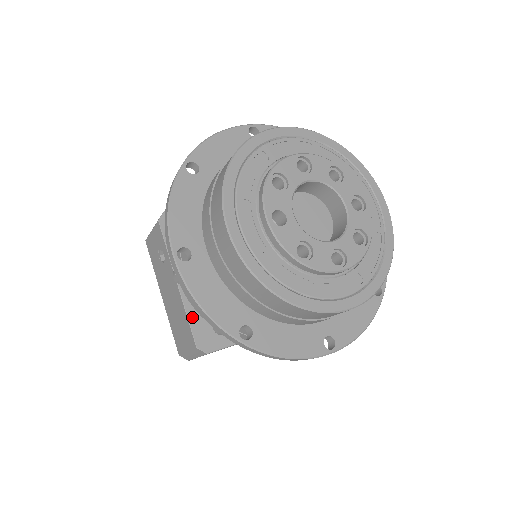
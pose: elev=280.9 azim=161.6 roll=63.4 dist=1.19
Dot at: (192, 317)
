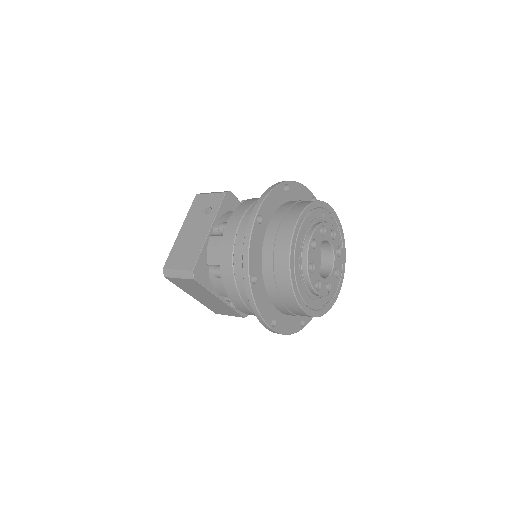
Dot at: (202, 254)
